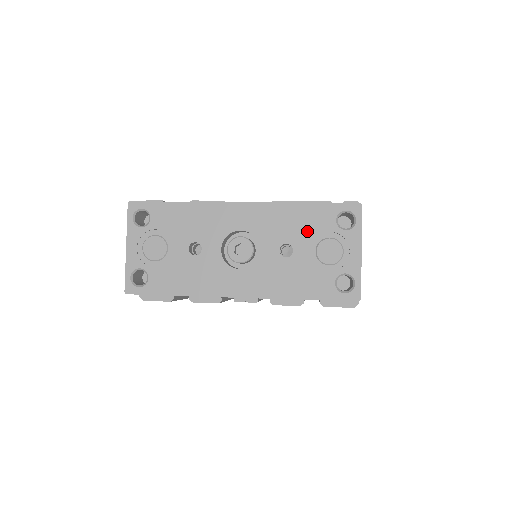
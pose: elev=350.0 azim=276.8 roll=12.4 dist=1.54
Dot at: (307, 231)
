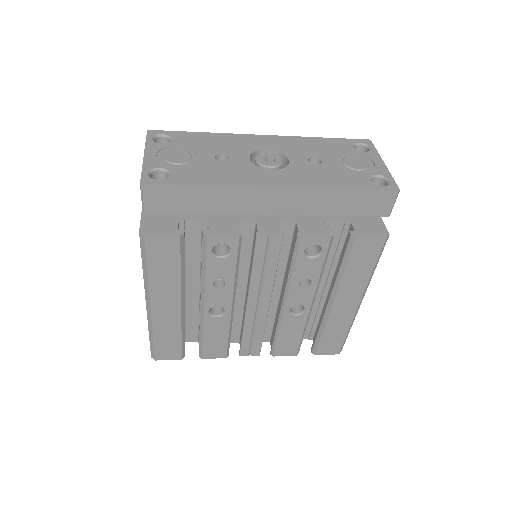
Dot at: (330, 151)
